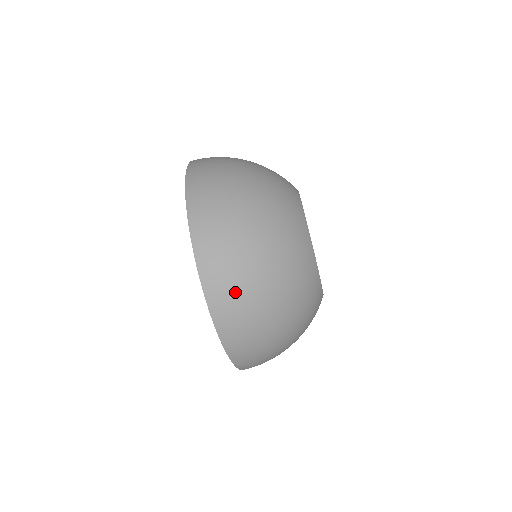
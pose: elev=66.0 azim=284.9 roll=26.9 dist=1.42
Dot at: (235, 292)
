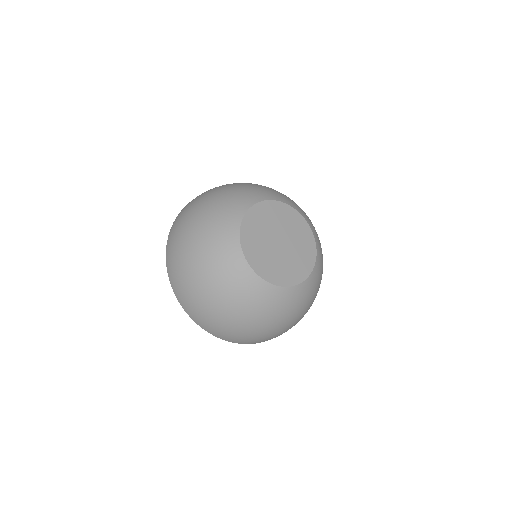
Dot at: (227, 333)
